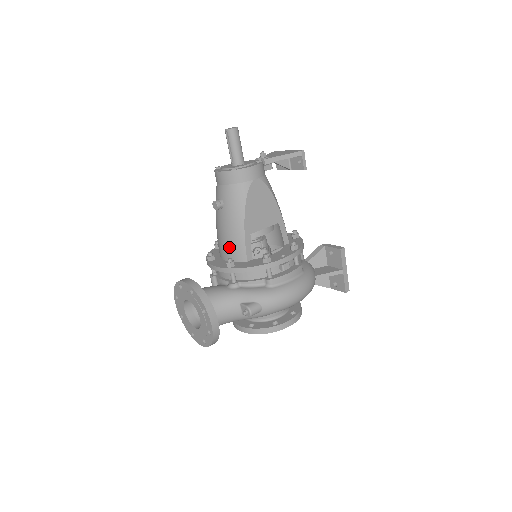
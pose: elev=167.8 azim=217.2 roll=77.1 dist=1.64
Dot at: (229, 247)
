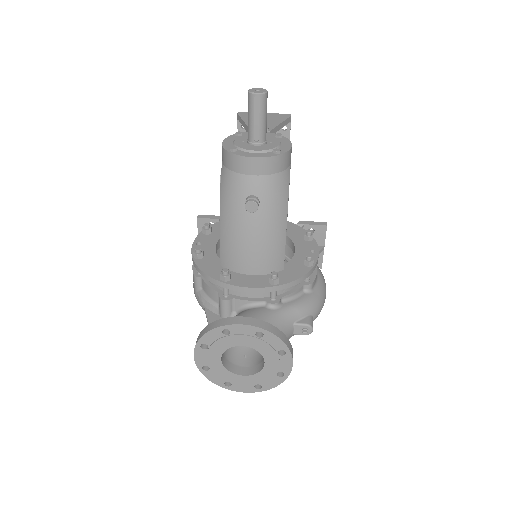
Dot at: (263, 257)
